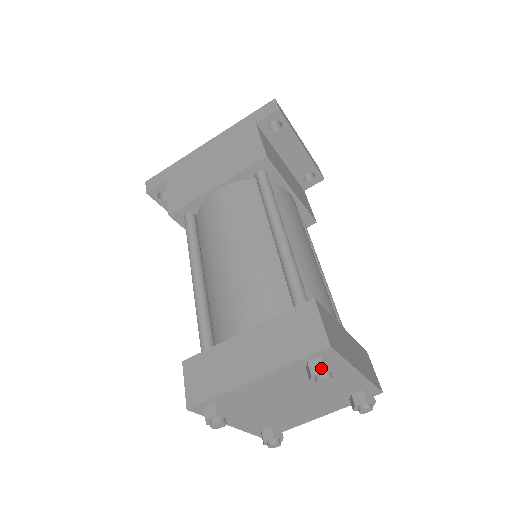
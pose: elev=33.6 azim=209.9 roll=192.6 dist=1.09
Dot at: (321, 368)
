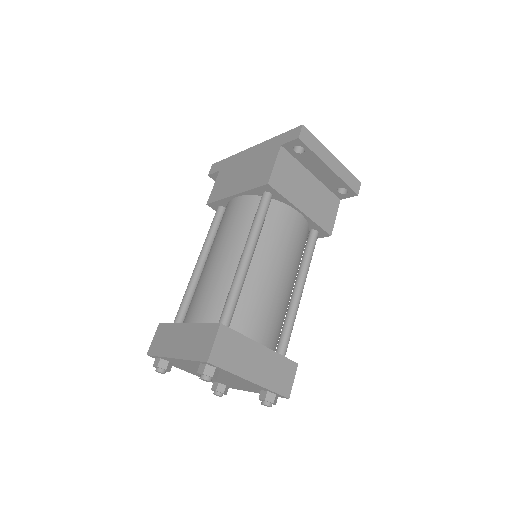
Dot at: (202, 372)
